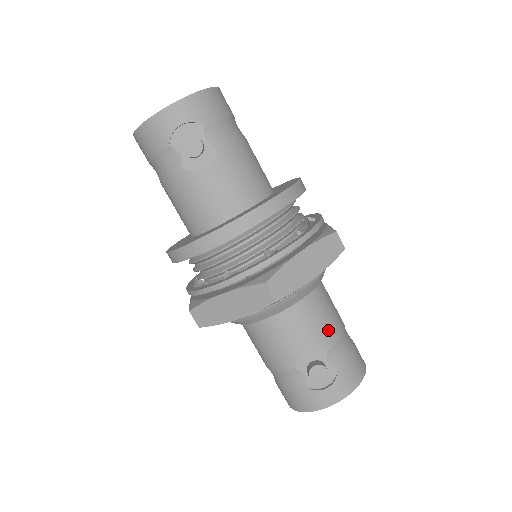
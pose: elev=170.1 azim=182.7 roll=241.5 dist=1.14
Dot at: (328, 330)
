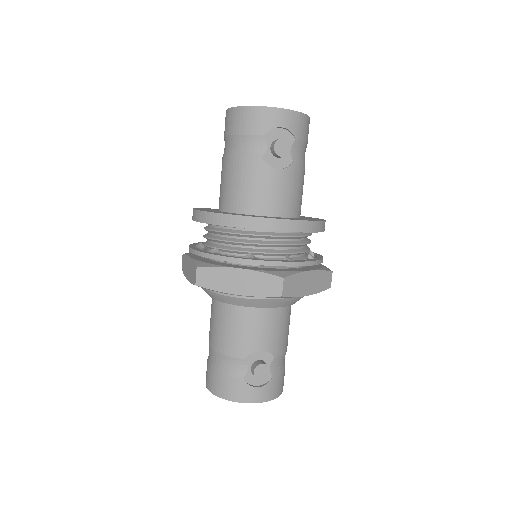
Dot at: (283, 342)
